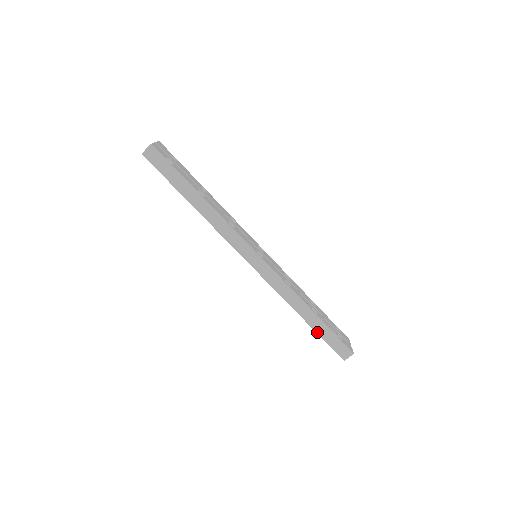
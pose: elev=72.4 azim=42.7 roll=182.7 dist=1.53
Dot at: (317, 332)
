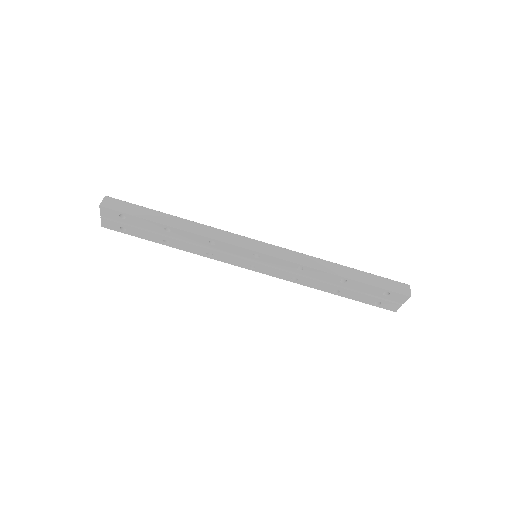
Dot at: (364, 282)
